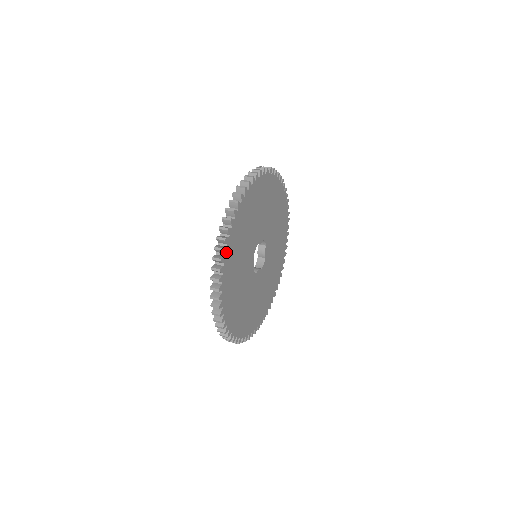
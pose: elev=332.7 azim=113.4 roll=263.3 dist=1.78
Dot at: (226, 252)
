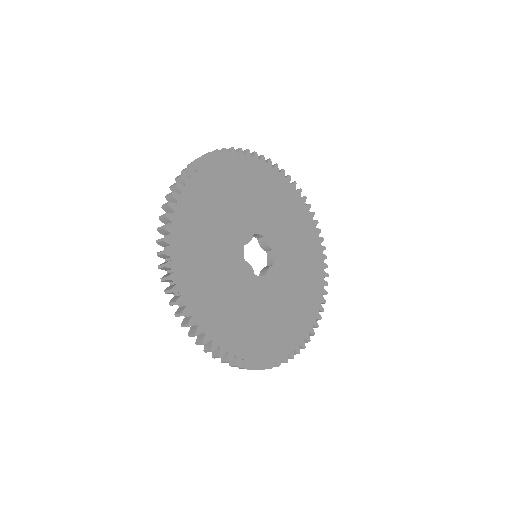
Dot at: (226, 157)
